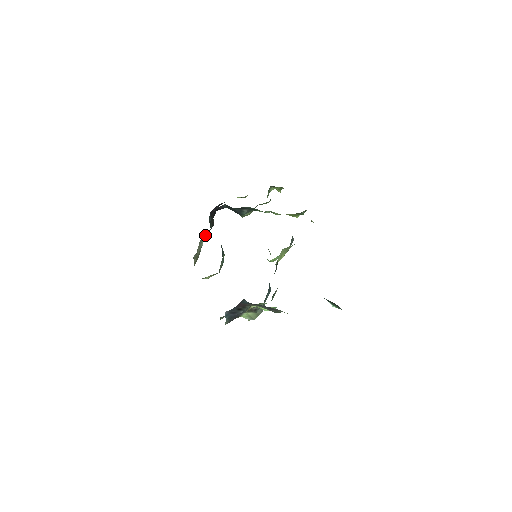
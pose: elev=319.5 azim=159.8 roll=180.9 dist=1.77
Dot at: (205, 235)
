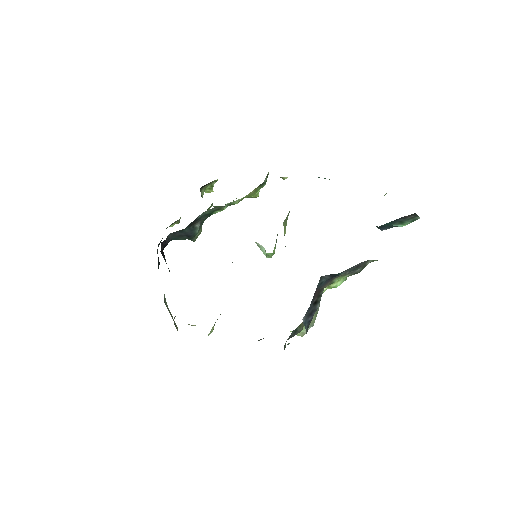
Dot at: occluded
